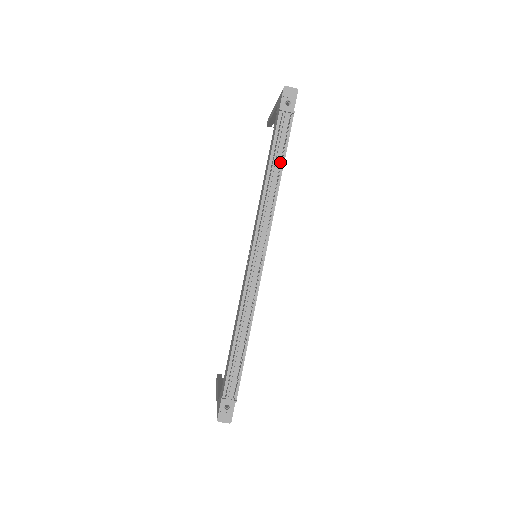
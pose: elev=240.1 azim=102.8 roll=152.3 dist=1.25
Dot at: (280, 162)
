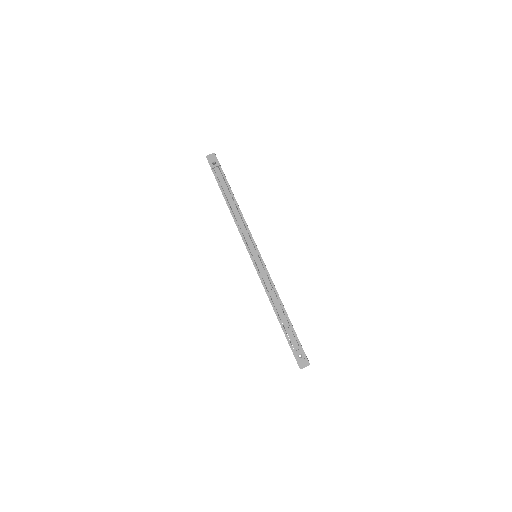
Dot at: (230, 194)
